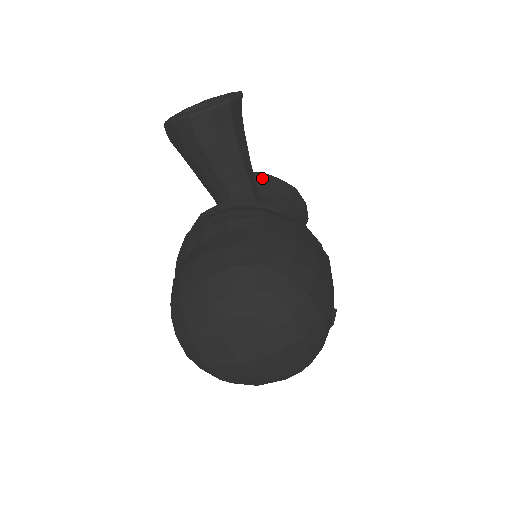
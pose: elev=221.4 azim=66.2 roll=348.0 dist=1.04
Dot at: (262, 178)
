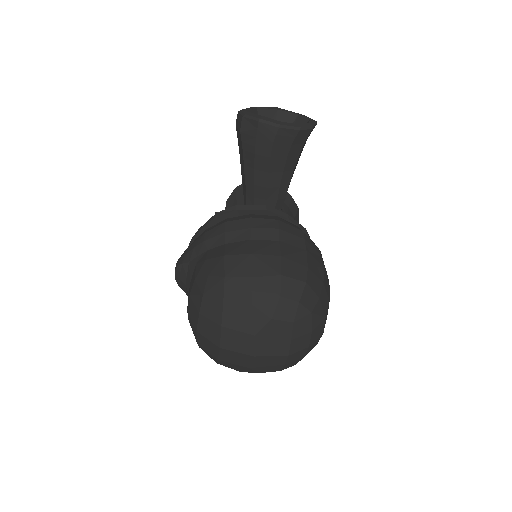
Dot at: occluded
